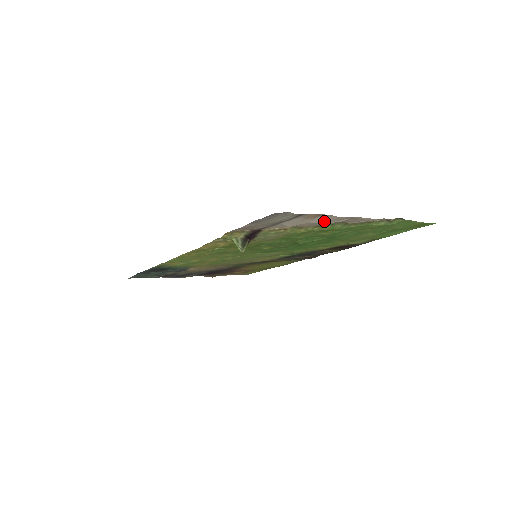
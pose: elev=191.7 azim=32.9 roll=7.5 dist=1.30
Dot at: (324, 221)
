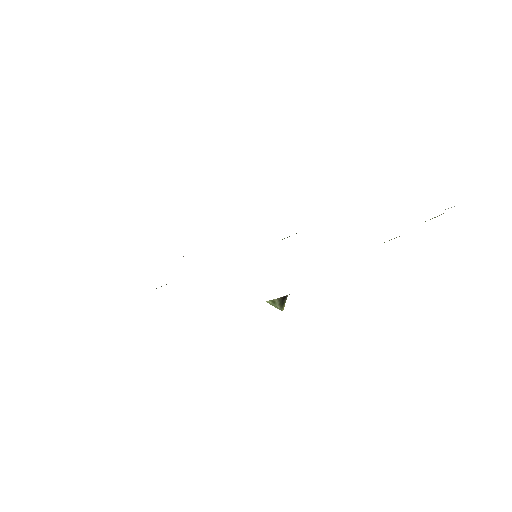
Dot at: occluded
